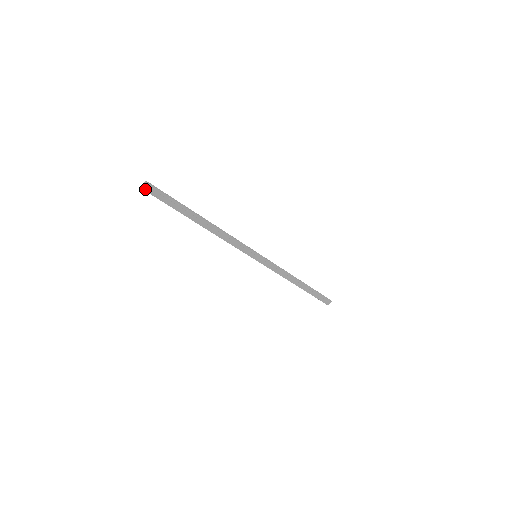
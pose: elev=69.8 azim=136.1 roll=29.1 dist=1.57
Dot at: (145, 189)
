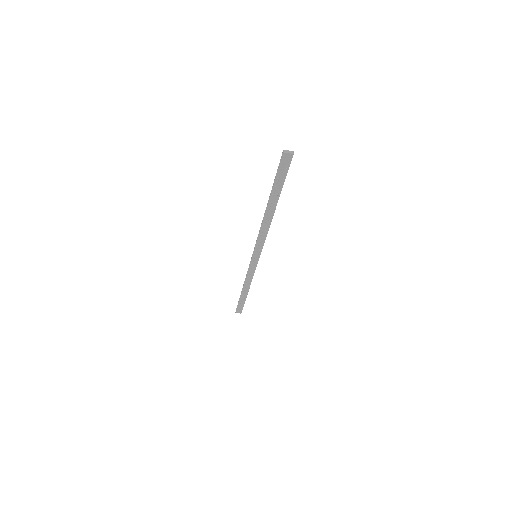
Dot at: (284, 156)
